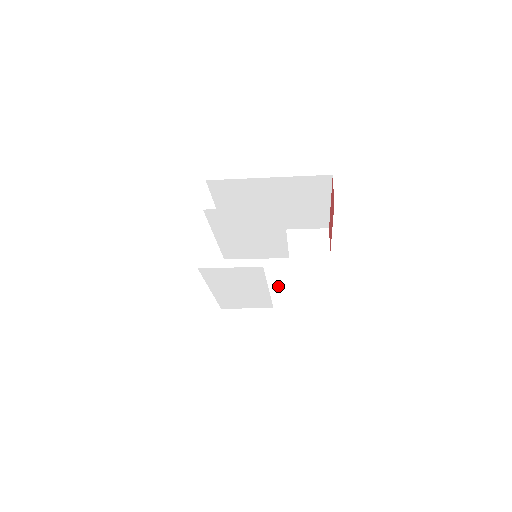
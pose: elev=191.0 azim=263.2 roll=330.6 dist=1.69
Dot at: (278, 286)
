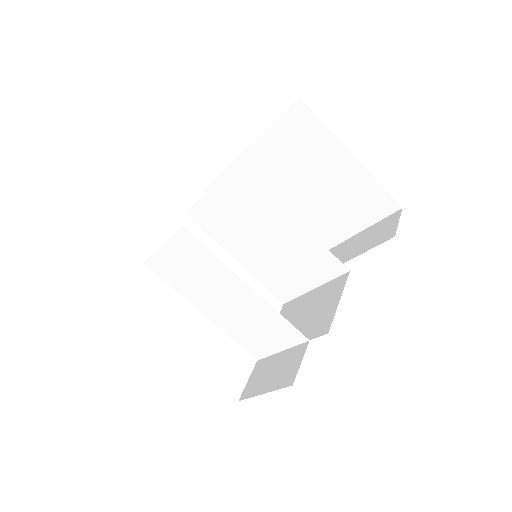
Dot at: (325, 310)
